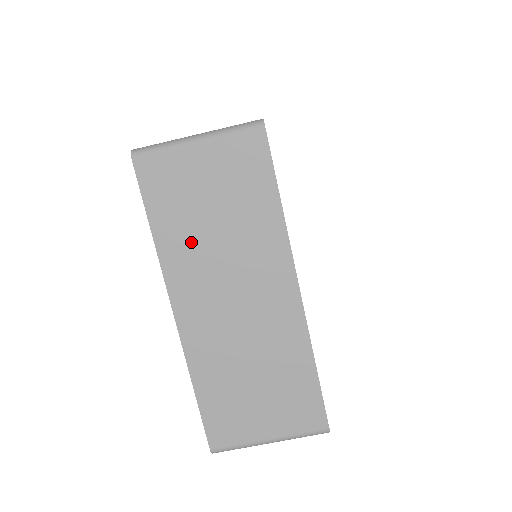
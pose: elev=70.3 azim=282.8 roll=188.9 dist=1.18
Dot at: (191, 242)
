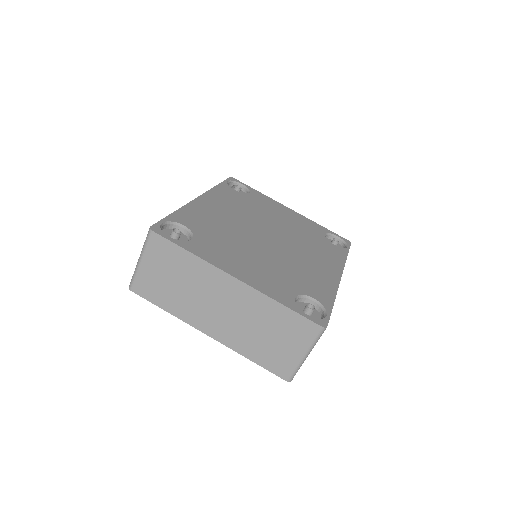
Dot at: (181, 301)
